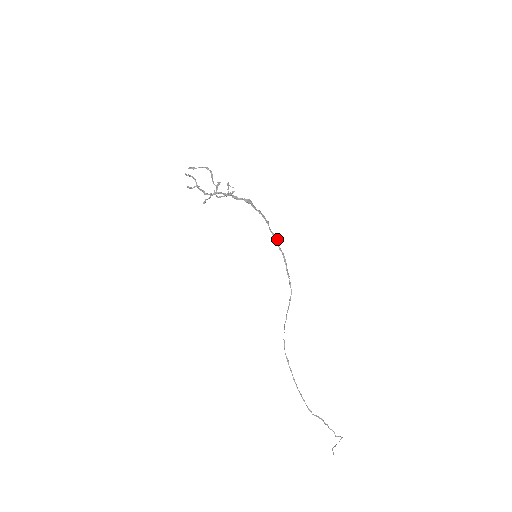
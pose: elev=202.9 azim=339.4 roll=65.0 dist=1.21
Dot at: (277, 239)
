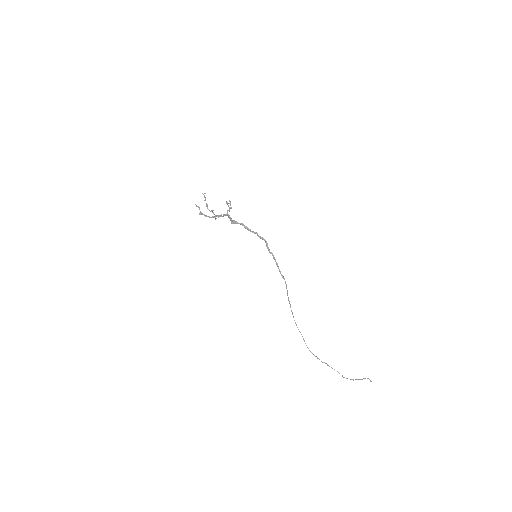
Dot at: (267, 244)
